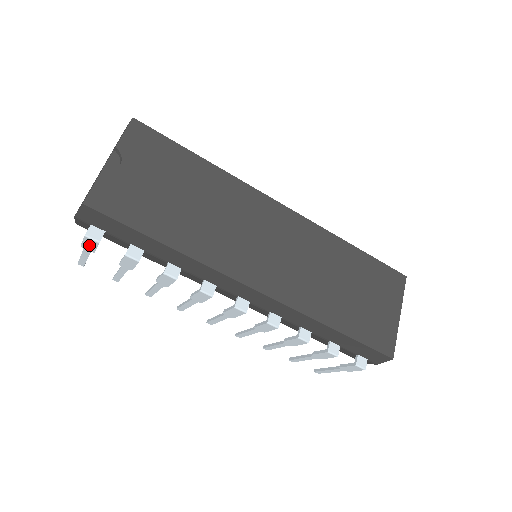
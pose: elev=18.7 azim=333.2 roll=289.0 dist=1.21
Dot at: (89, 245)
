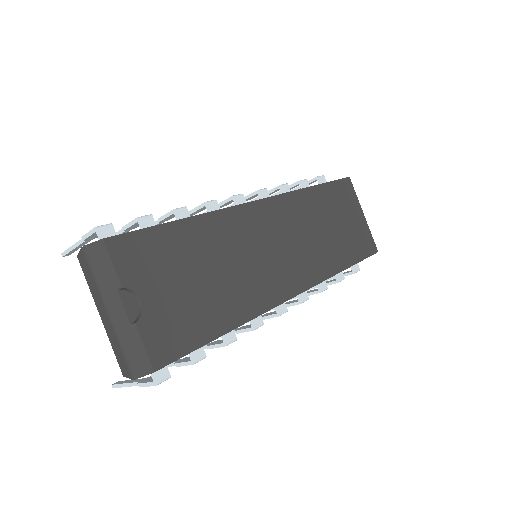
Dot at: occluded
